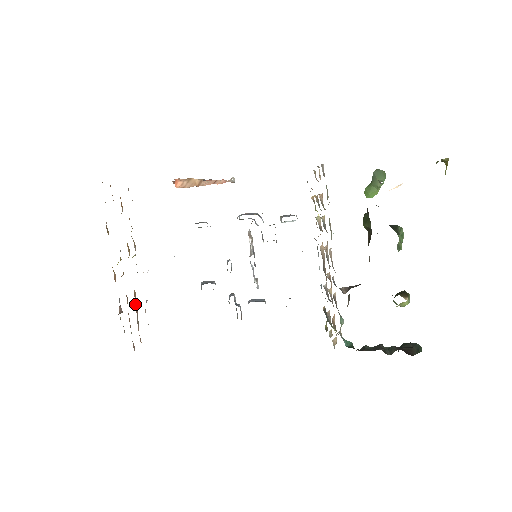
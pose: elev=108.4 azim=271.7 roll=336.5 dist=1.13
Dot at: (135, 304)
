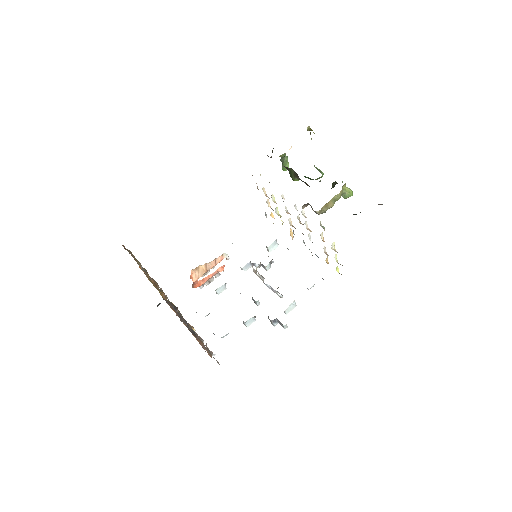
Dot at: occluded
